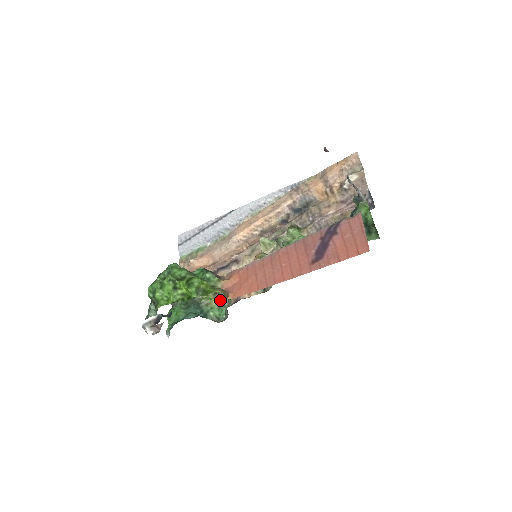
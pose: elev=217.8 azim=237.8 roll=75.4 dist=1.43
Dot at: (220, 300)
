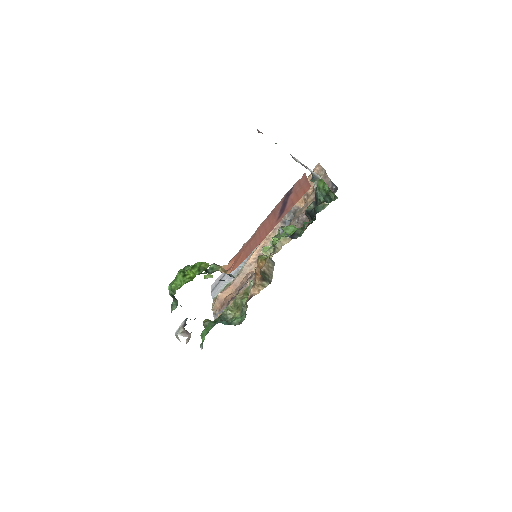
Dot at: (241, 310)
